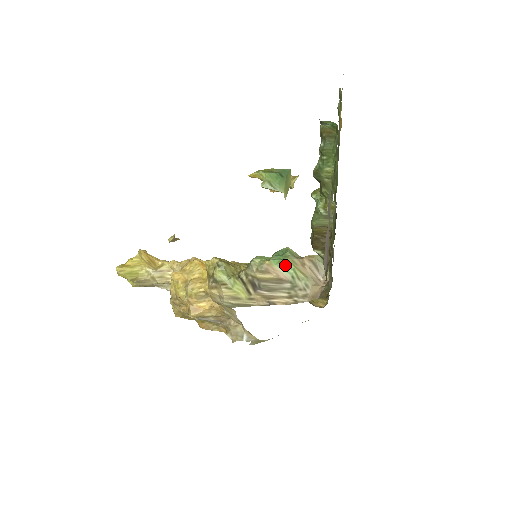
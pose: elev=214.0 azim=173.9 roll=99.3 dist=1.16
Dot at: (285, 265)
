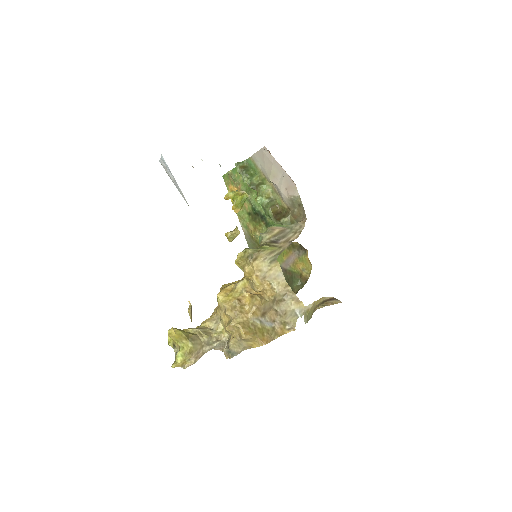
Dot at: (277, 225)
